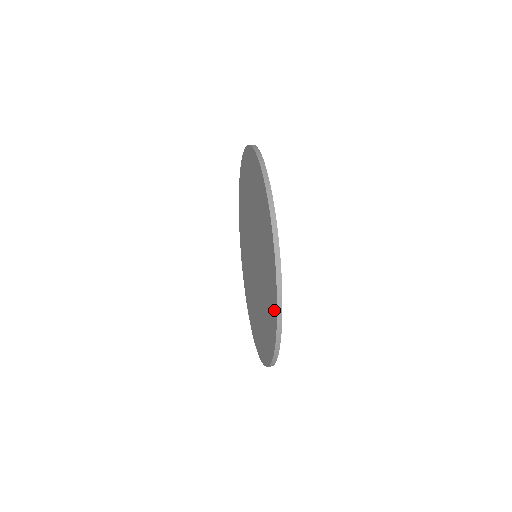
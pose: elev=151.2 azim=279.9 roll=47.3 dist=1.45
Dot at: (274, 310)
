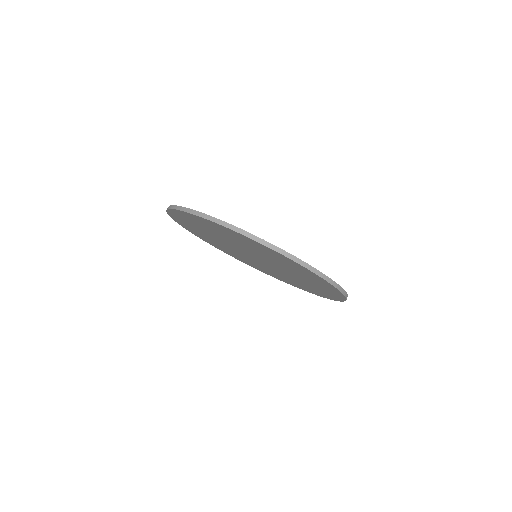
Dot at: (337, 295)
